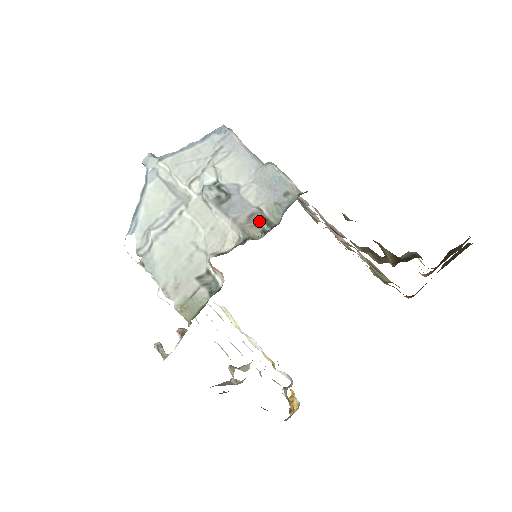
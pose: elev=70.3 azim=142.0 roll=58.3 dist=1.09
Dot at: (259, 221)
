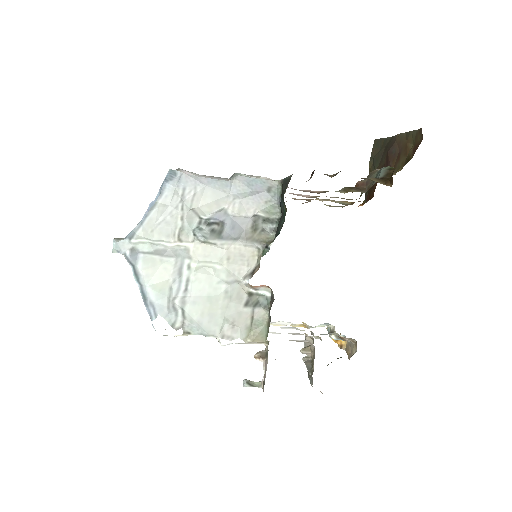
Dot at: (262, 225)
